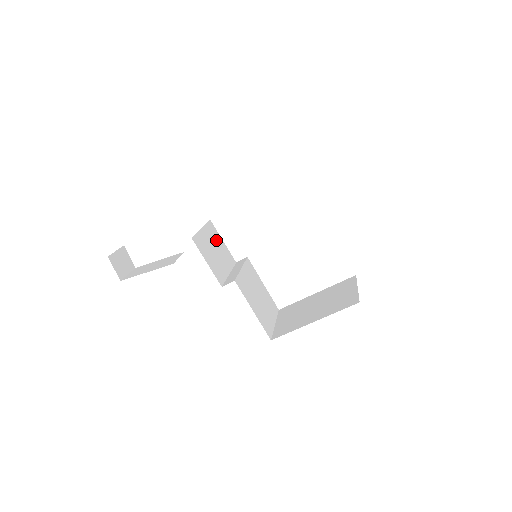
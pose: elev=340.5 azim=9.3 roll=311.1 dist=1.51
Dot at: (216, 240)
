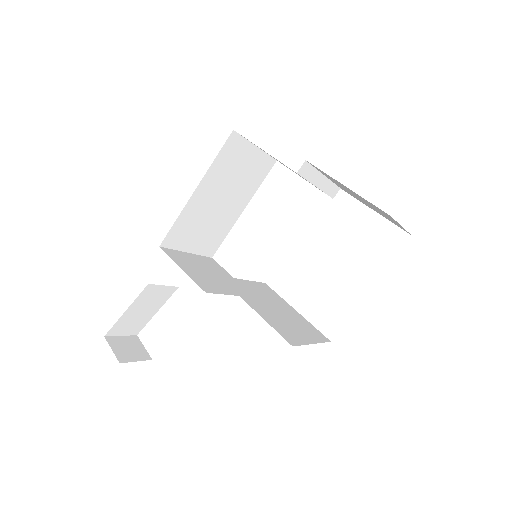
Dot at: (216, 270)
